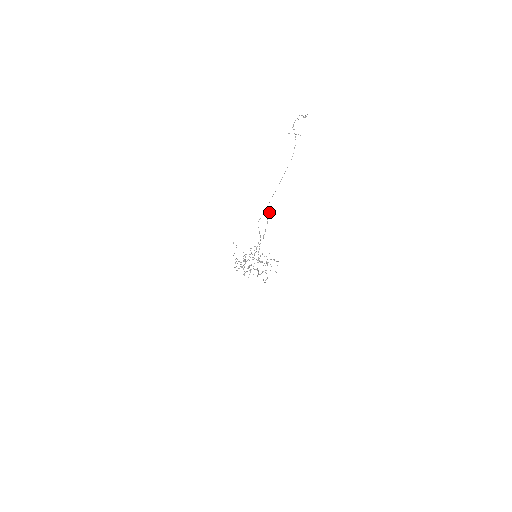
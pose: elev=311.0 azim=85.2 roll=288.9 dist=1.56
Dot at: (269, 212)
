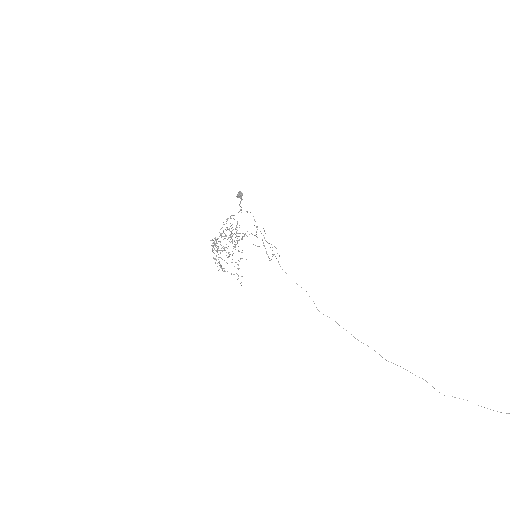
Dot at: (240, 197)
